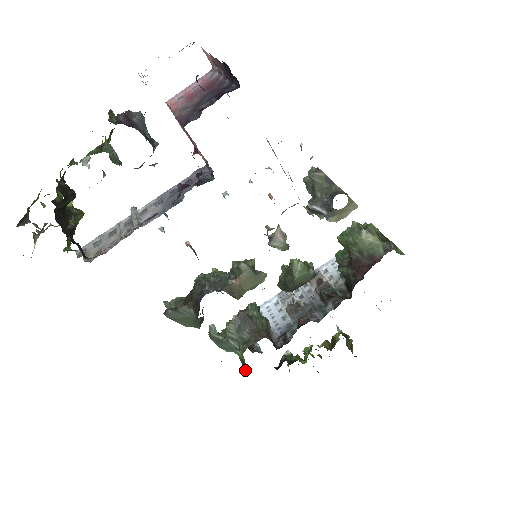
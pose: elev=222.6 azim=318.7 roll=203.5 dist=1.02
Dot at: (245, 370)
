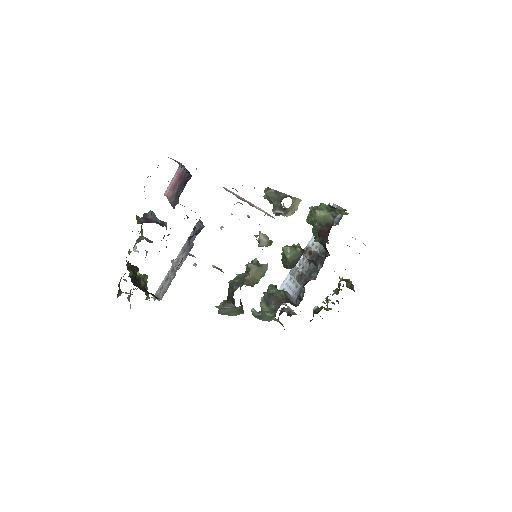
Dot at: occluded
